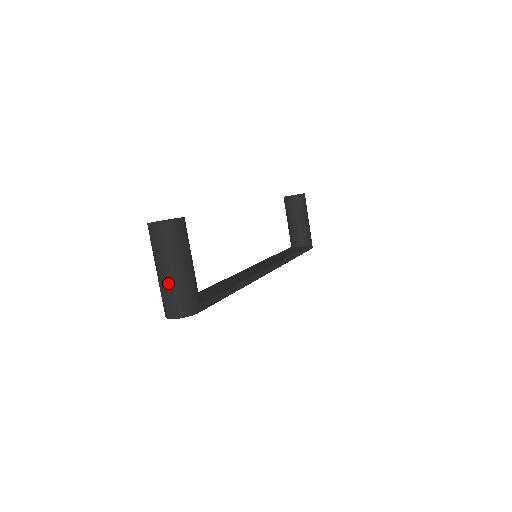
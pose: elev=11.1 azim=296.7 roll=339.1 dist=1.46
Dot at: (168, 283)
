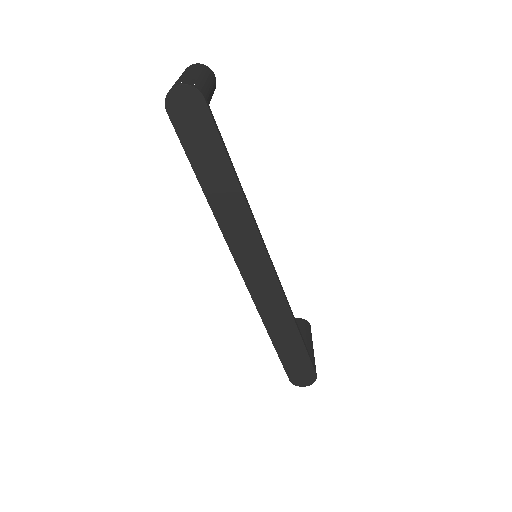
Dot at: (186, 76)
